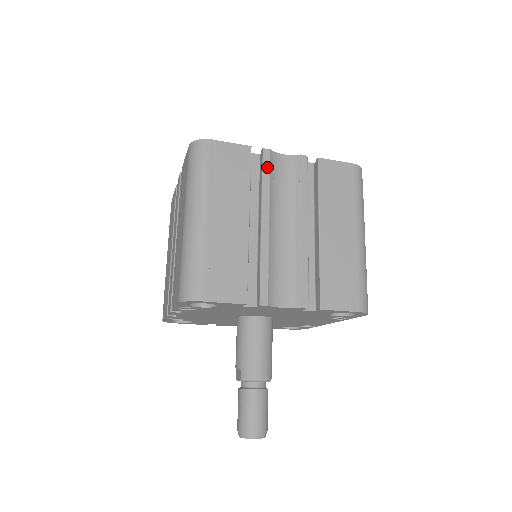
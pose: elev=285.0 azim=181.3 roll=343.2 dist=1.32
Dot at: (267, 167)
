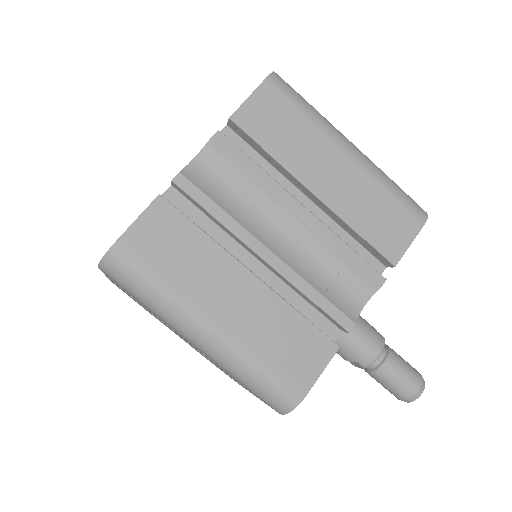
Dot at: (200, 196)
